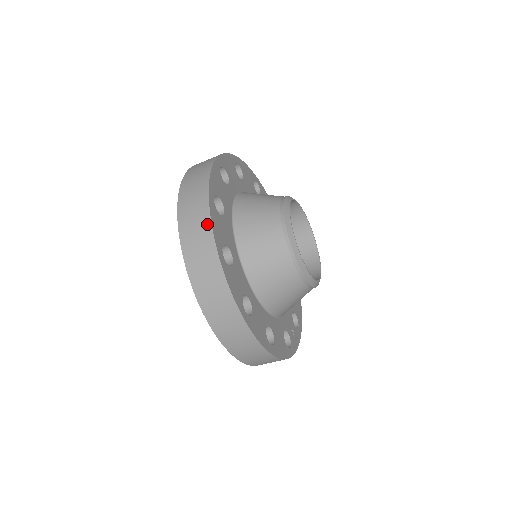
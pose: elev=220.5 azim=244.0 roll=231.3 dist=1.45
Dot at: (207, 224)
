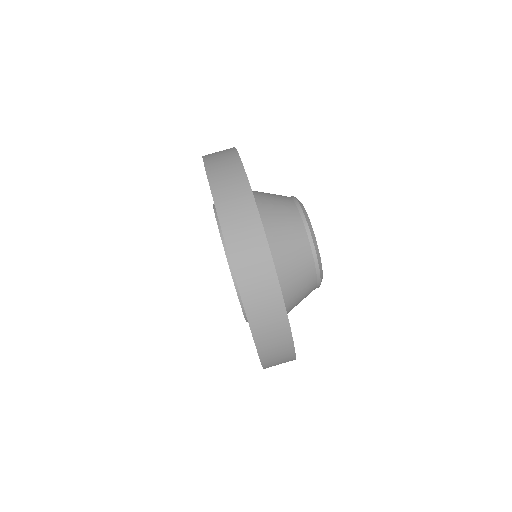
Dot at: occluded
